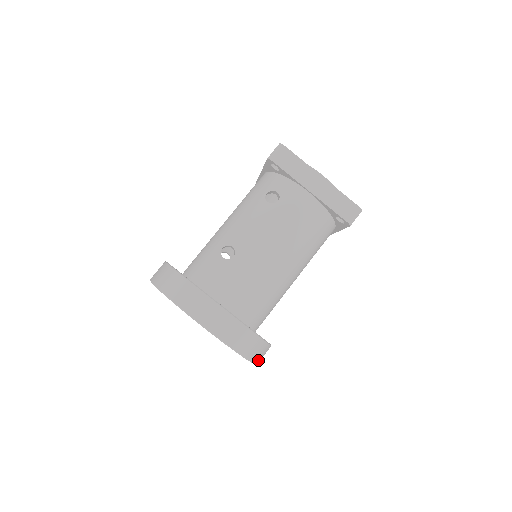
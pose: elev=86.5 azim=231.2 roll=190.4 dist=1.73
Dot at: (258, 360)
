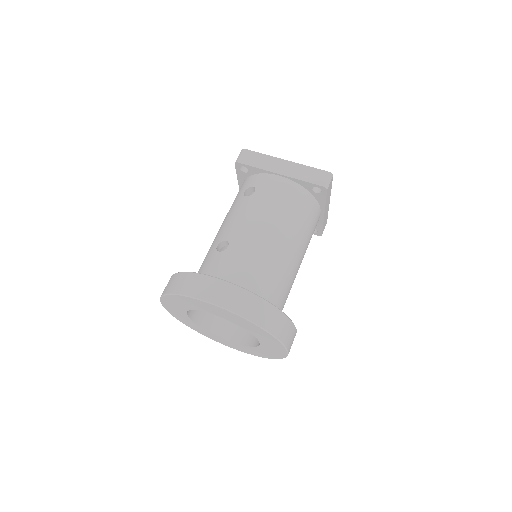
Dot at: (284, 339)
